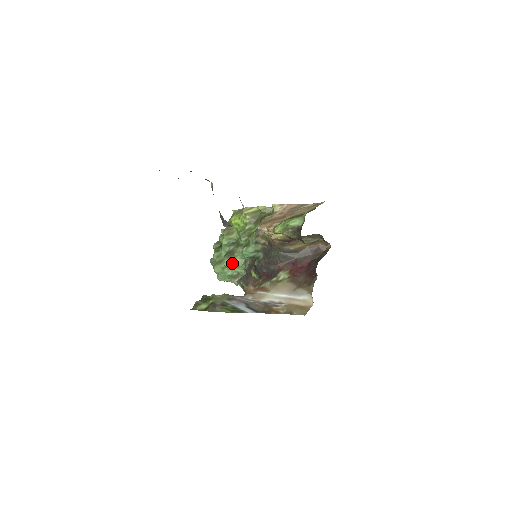
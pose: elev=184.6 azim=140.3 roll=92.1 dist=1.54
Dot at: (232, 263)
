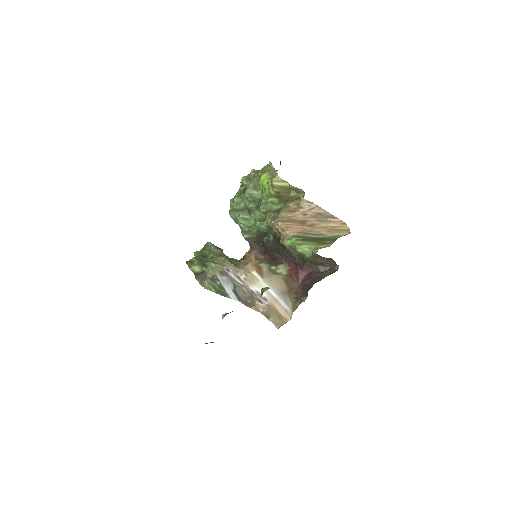
Dot at: (246, 221)
